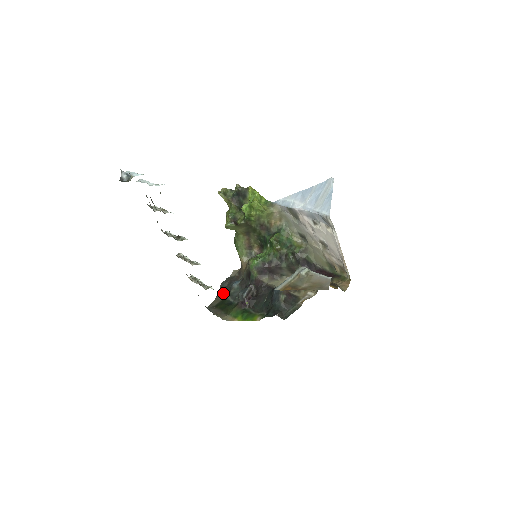
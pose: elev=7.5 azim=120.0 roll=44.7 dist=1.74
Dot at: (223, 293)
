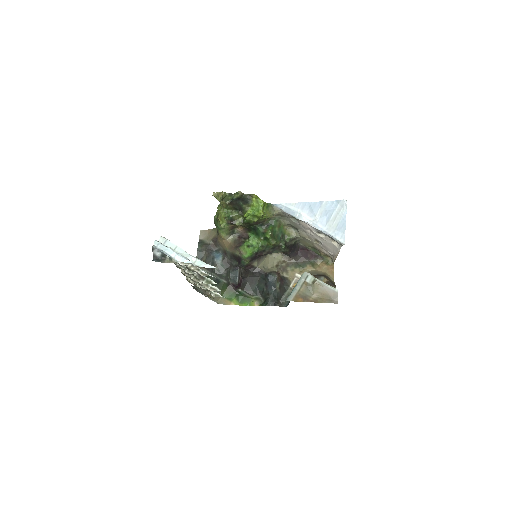
Dot at: (204, 267)
